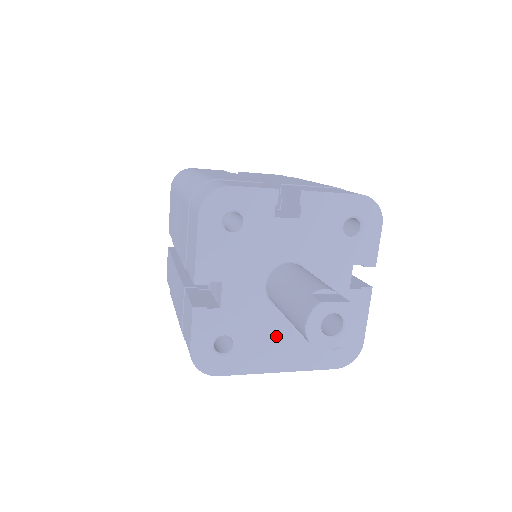
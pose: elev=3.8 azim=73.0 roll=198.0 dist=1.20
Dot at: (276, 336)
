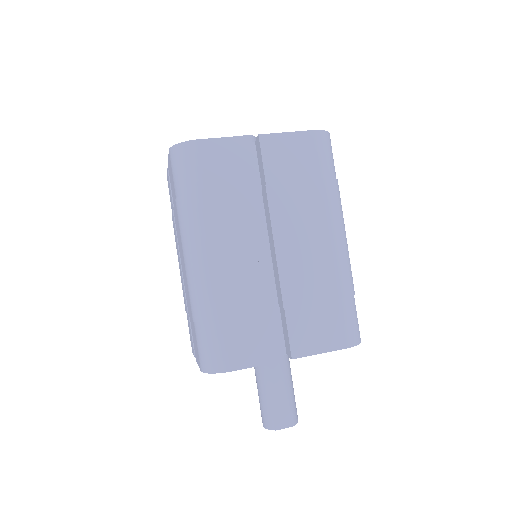
Dot at: occluded
